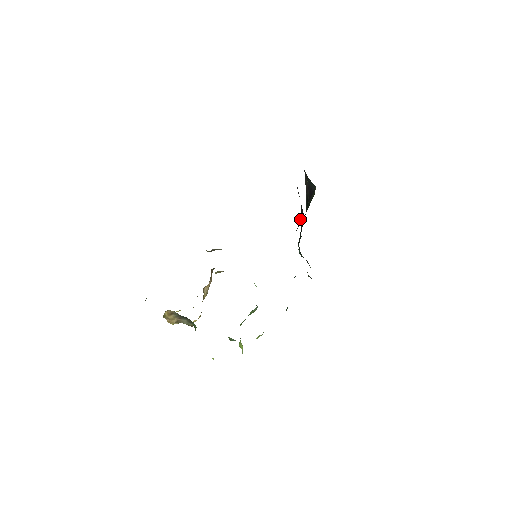
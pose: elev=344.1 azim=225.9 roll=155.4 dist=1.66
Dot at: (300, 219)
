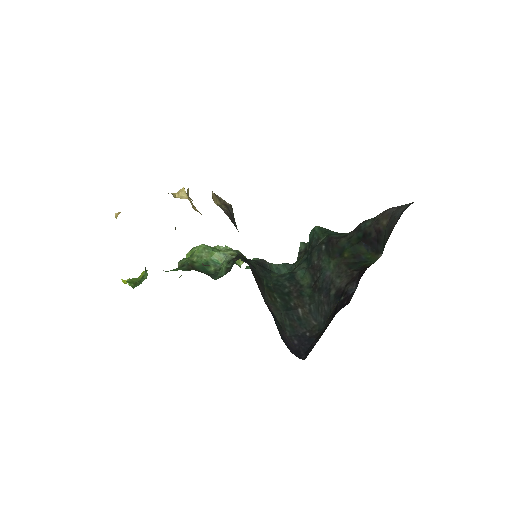
Dot at: (323, 302)
